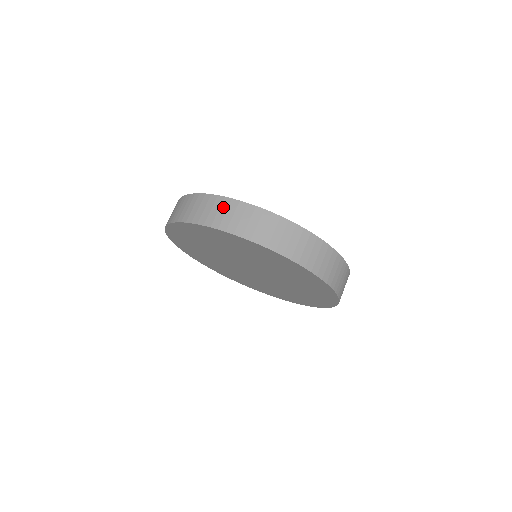
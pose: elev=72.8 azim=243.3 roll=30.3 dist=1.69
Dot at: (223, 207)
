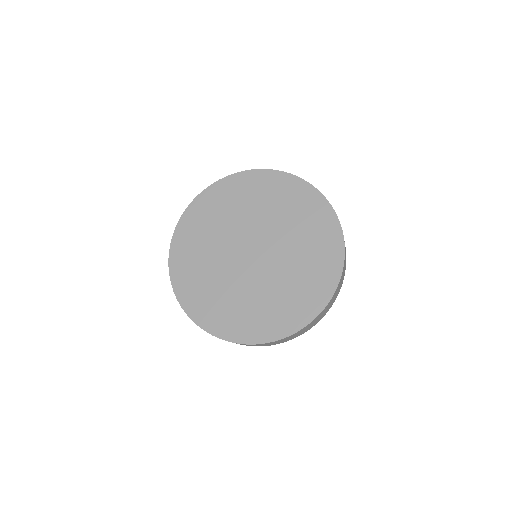
Dot at: occluded
